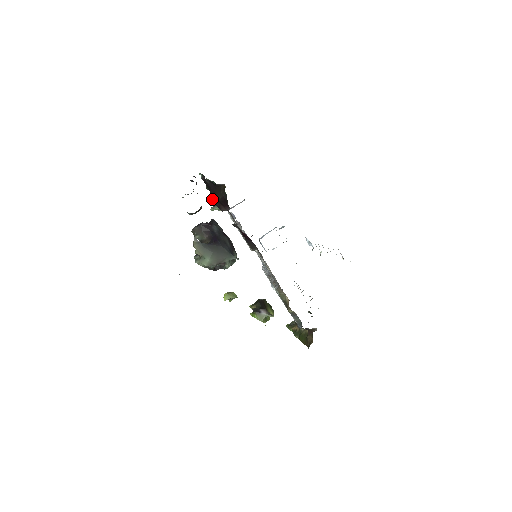
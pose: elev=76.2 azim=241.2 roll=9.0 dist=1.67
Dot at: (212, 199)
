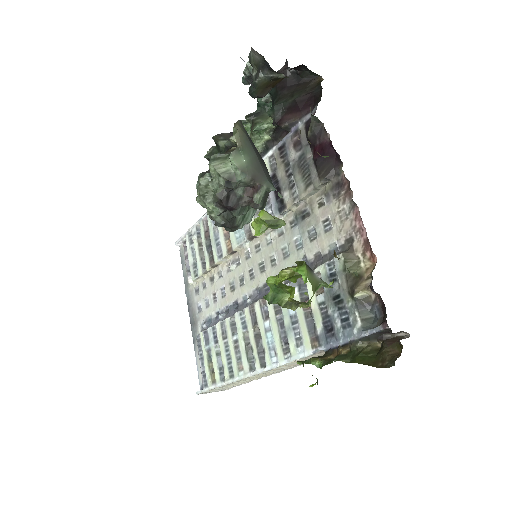
Dot at: (277, 104)
